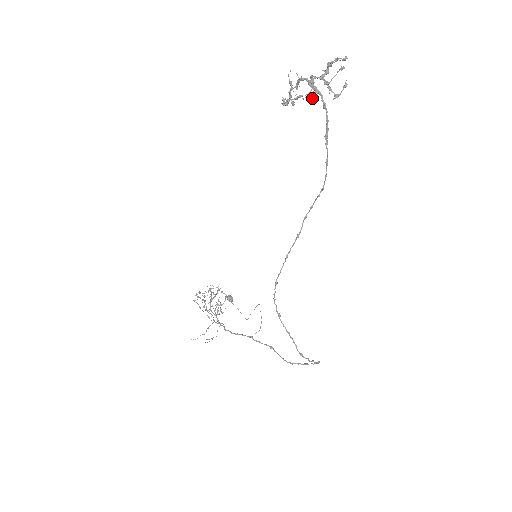
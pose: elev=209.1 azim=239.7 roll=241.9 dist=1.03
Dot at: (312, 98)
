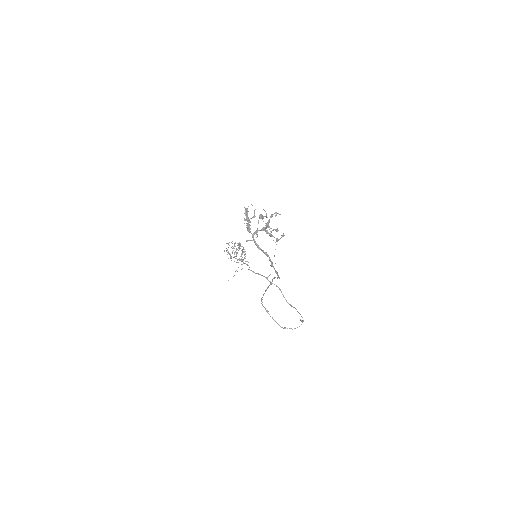
Dot at: (266, 217)
